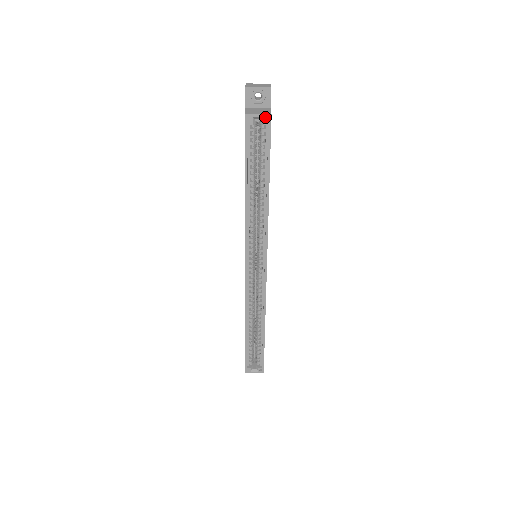
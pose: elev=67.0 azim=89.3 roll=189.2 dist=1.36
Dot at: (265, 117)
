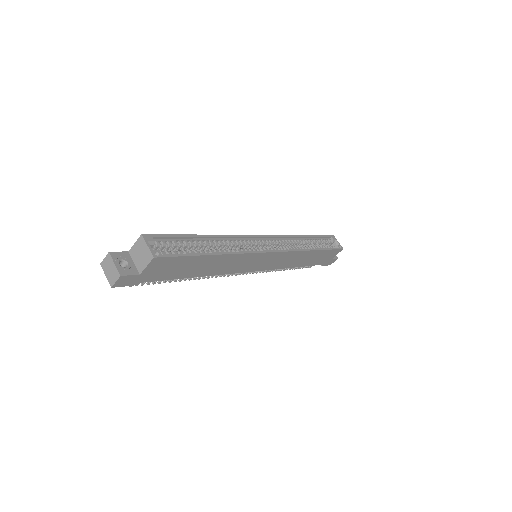
Dot at: (340, 246)
